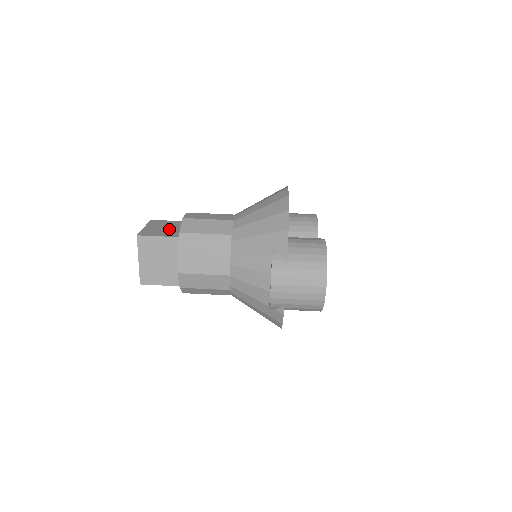
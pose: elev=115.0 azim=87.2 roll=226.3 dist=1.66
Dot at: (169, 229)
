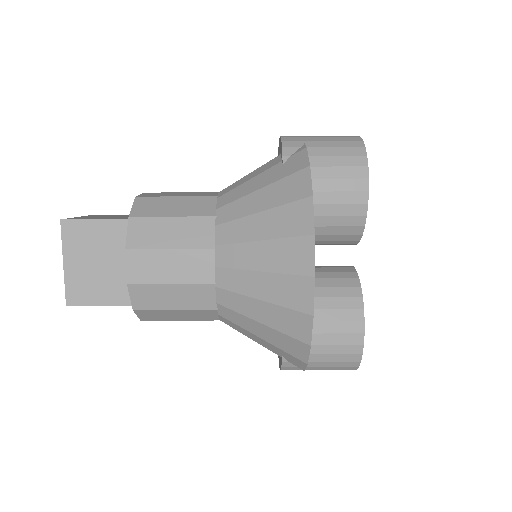
Dot at: (107, 270)
